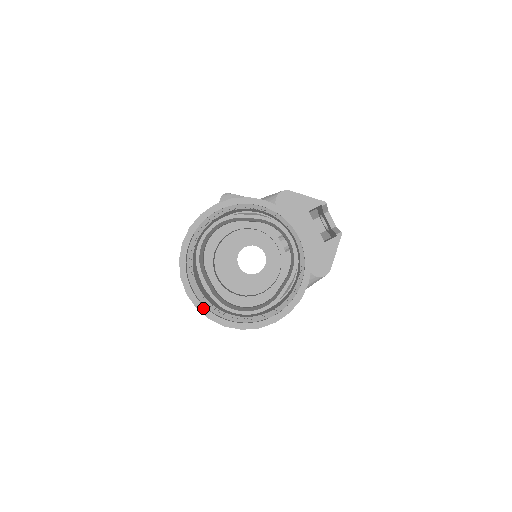
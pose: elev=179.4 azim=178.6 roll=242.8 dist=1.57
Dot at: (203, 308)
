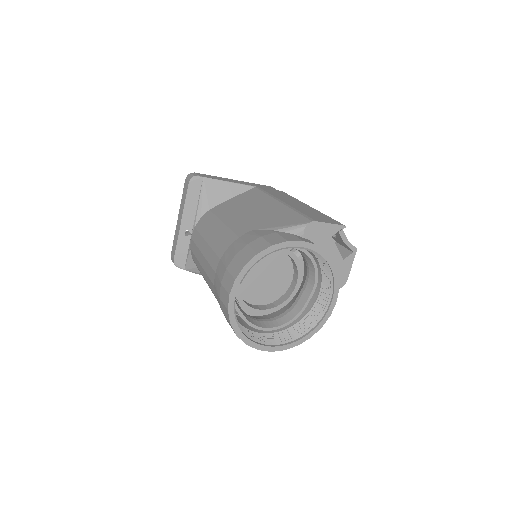
Dot at: (252, 343)
